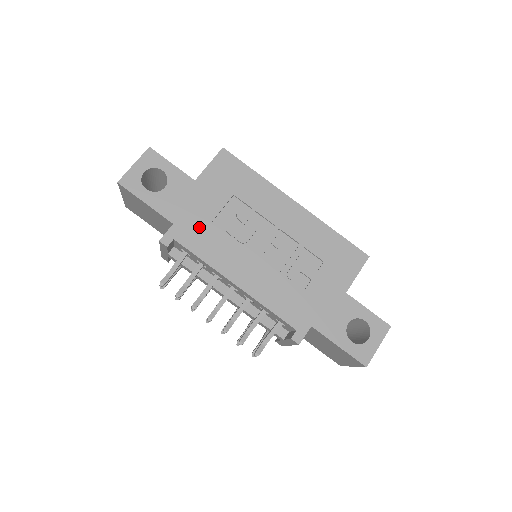
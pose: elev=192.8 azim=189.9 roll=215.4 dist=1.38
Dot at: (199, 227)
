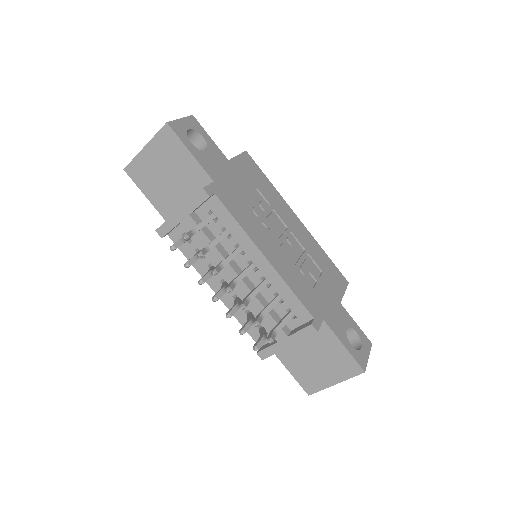
Dot at: (234, 196)
